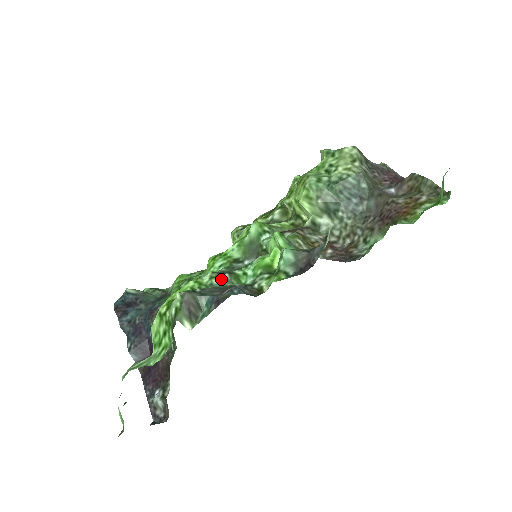
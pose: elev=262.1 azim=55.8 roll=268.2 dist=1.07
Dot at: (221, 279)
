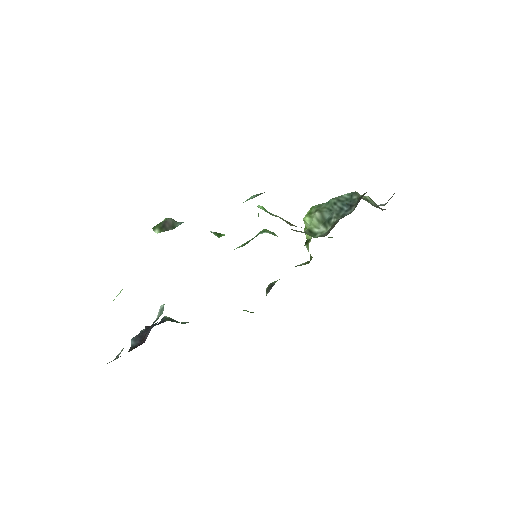
Dot at: occluded
